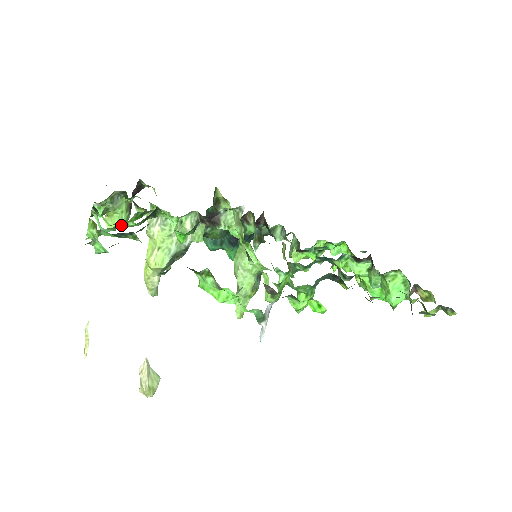
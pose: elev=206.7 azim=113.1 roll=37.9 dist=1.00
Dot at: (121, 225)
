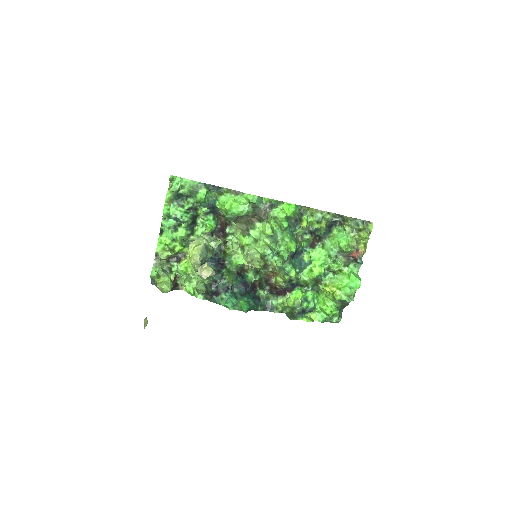
Dot at: (176, 231)
